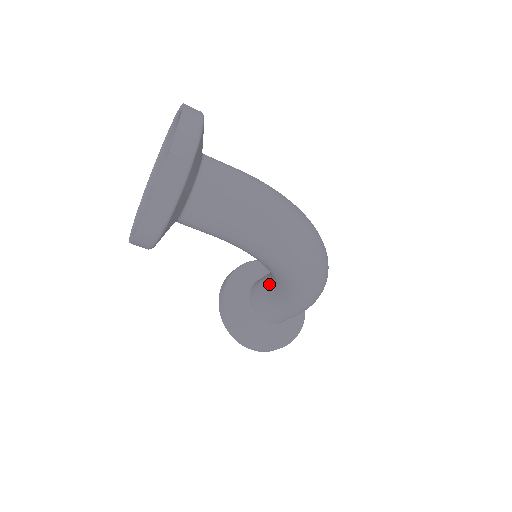
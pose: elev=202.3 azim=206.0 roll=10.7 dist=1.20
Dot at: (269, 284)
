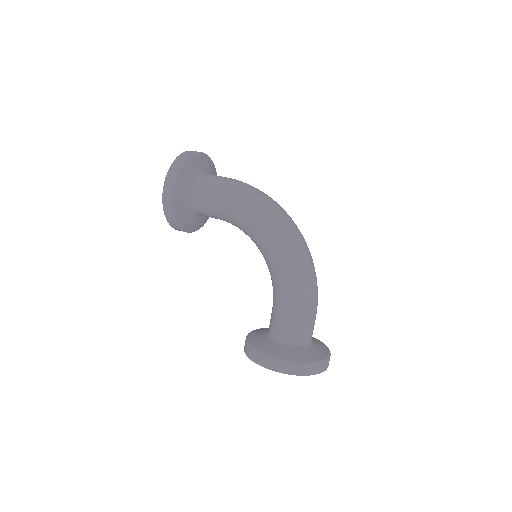
Dot at: occluded
